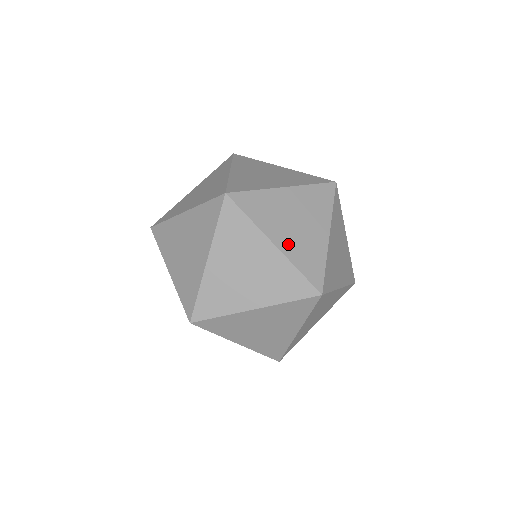
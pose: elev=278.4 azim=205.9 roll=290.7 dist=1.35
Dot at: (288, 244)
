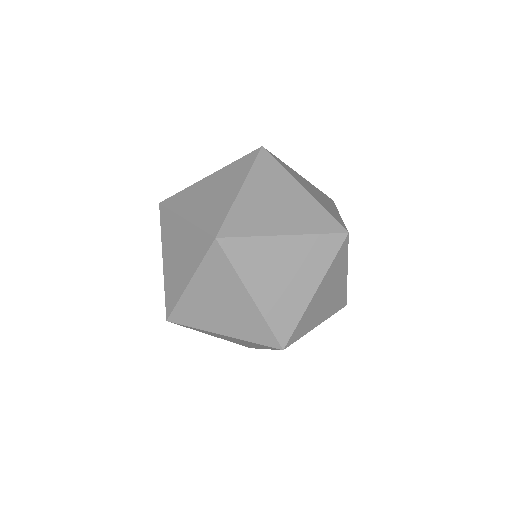
Dot at: occluded
